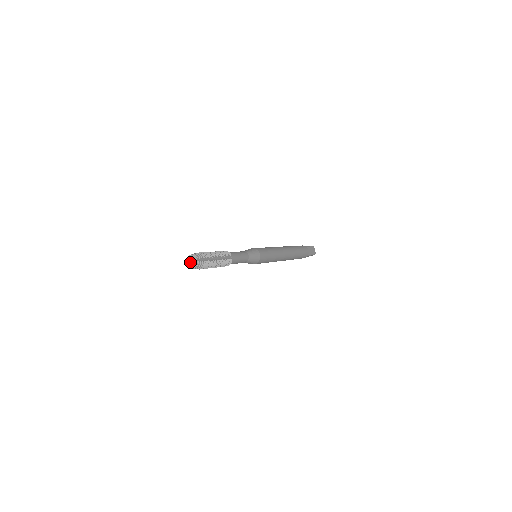
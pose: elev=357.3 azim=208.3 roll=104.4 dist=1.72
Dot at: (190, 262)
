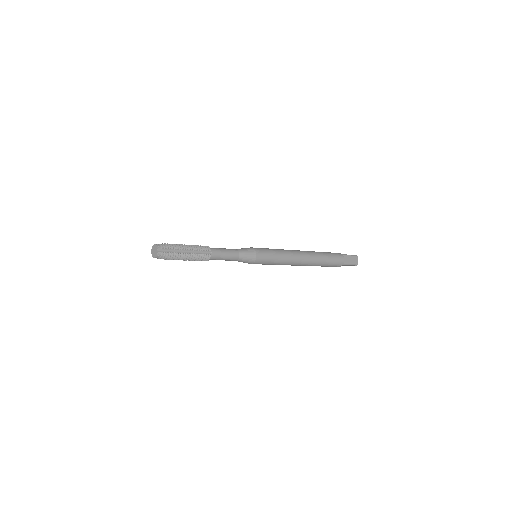
Dot at: (153, 251)
